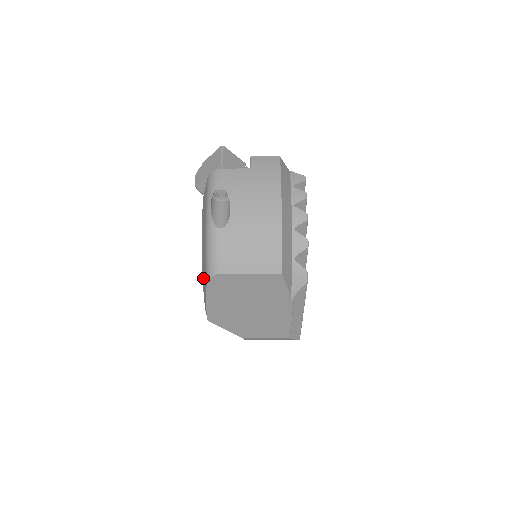
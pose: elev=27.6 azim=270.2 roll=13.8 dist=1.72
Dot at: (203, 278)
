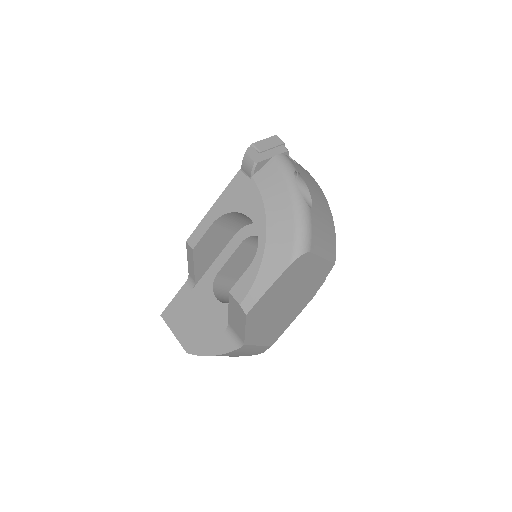
Dot at: (269, 260)
